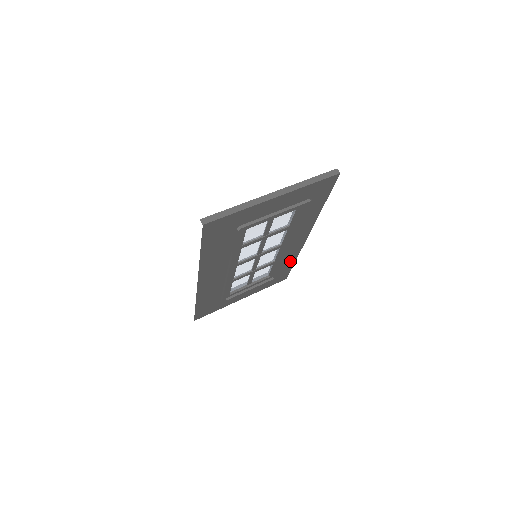
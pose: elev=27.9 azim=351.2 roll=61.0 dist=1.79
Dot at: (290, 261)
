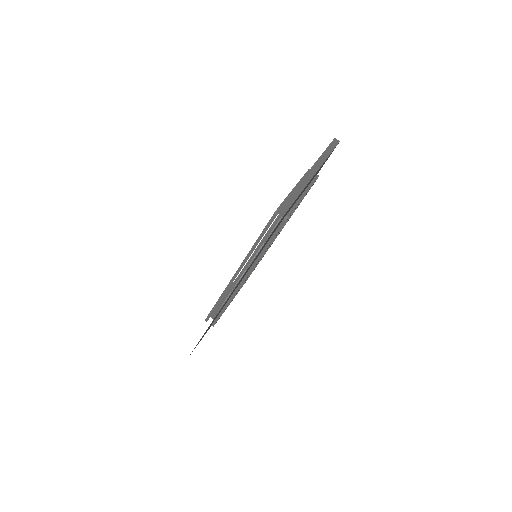
Dot at: occluded
